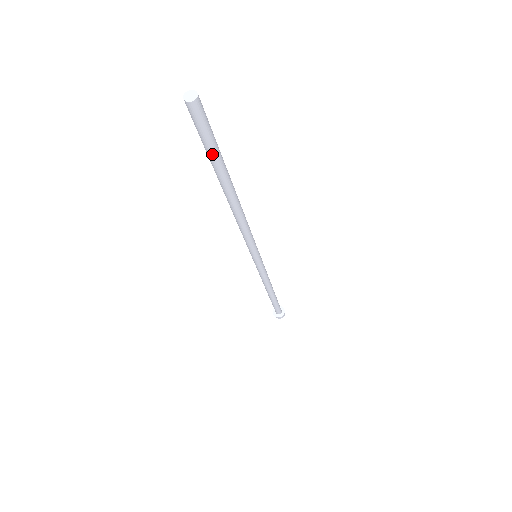
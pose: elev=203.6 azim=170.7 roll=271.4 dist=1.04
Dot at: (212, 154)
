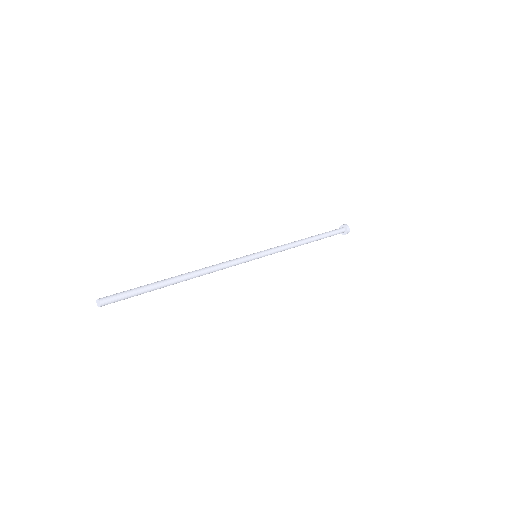
Dot at: occluded
